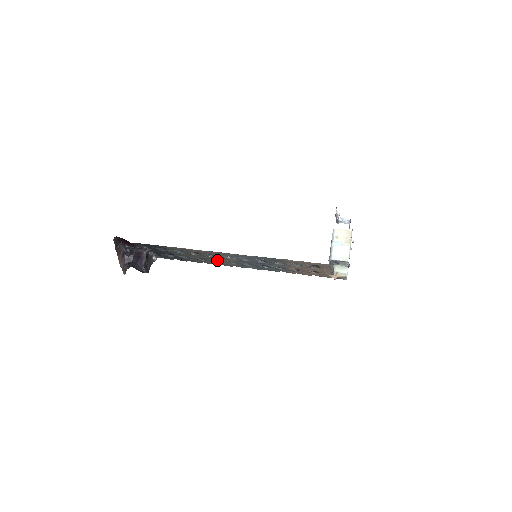
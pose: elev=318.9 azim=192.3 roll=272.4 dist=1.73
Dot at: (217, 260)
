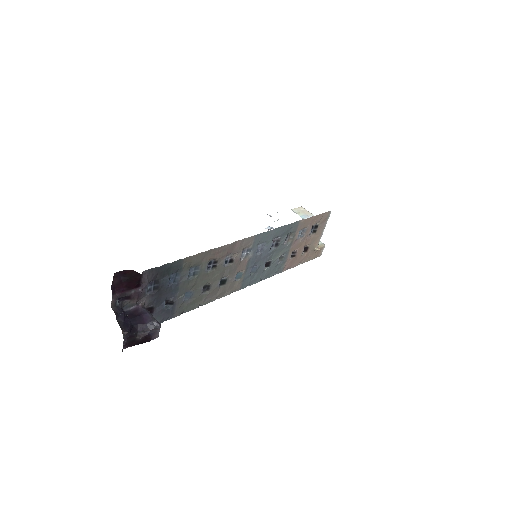
Dot at: (224, 279)
